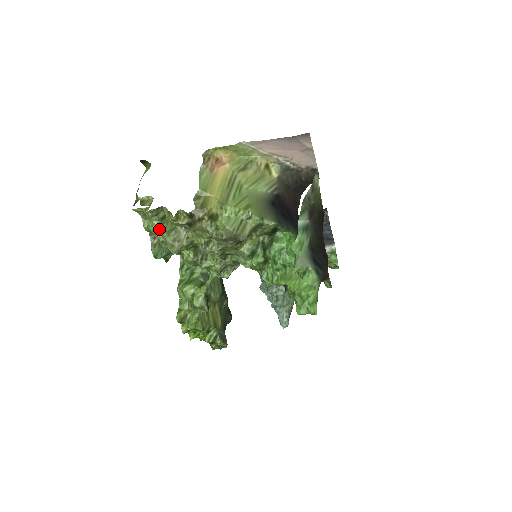
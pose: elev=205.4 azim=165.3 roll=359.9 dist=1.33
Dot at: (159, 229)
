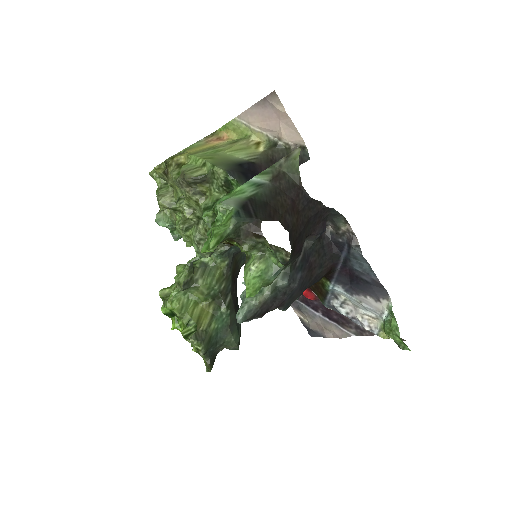
Dot at: (159, 190)
